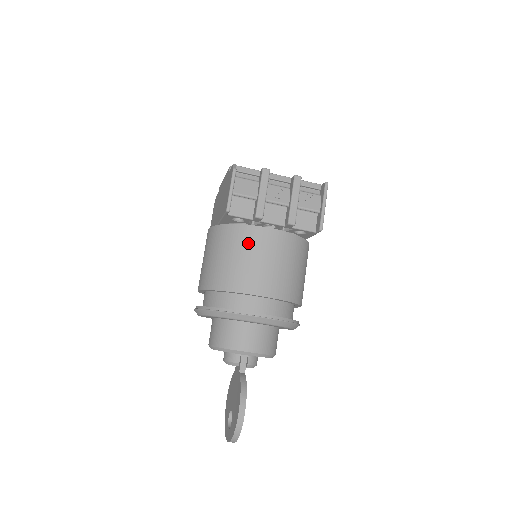
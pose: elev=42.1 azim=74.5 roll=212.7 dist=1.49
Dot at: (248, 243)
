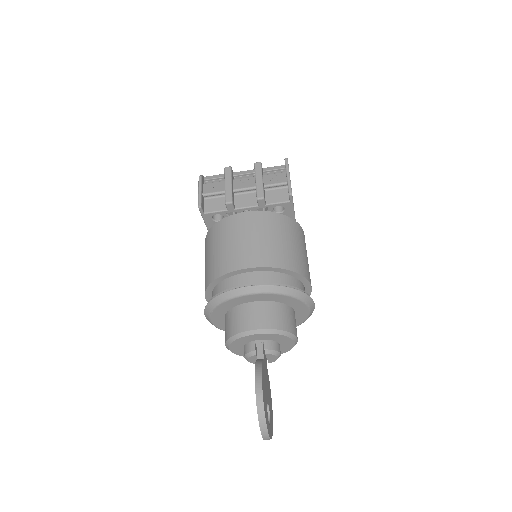
Dot at: (228, 231)
